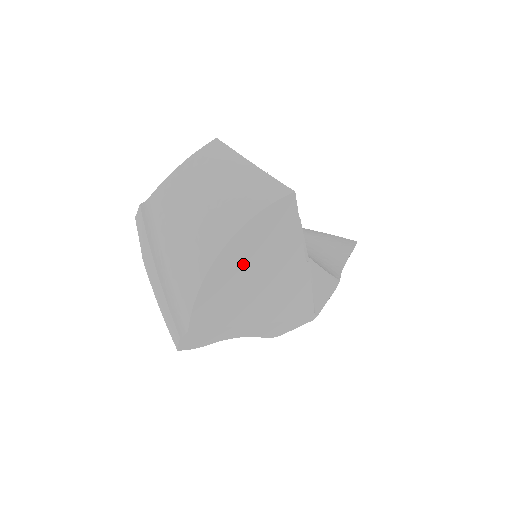
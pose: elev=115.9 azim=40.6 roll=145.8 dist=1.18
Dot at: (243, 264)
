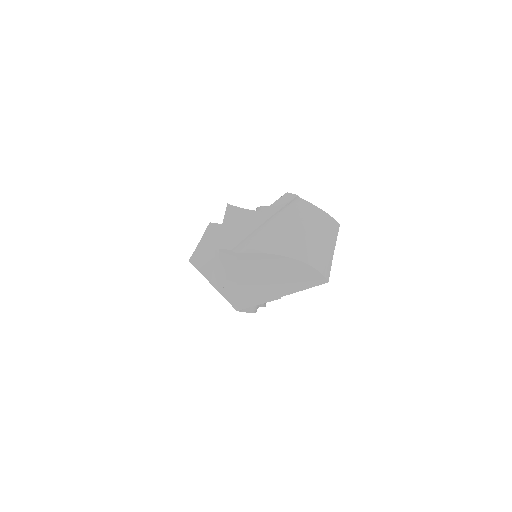
Dot at: (283, 270)
